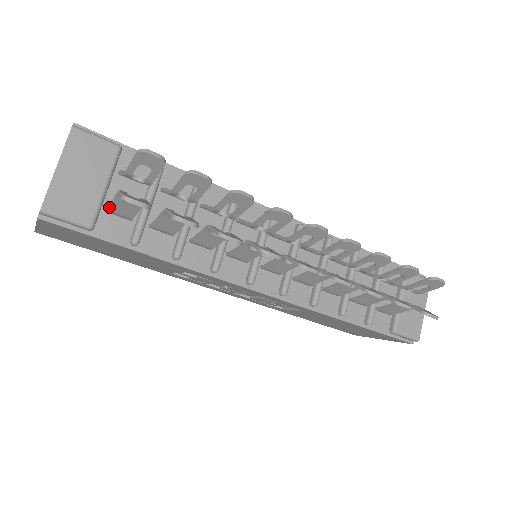
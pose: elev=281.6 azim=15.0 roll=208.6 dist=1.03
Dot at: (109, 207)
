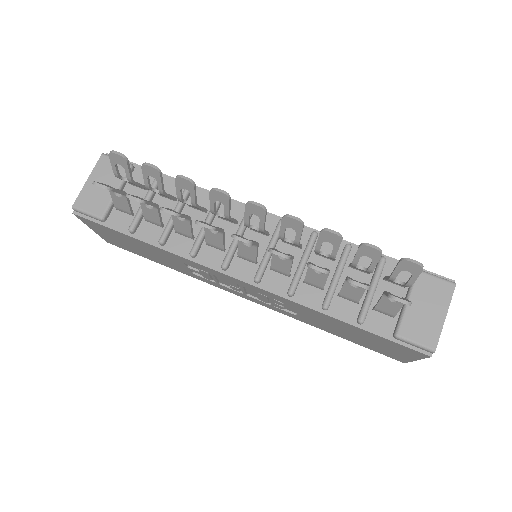
Dot at: (114, 204)
